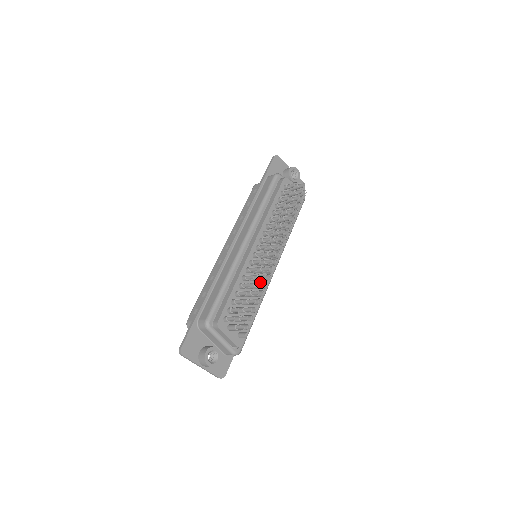
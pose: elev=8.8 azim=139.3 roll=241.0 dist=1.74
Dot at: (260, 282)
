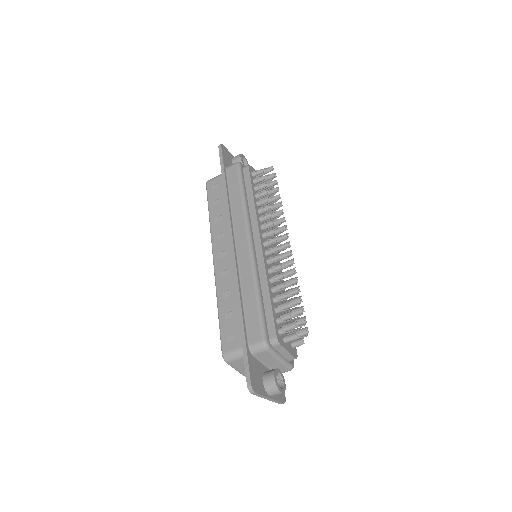
Dot at: (279, 281)
